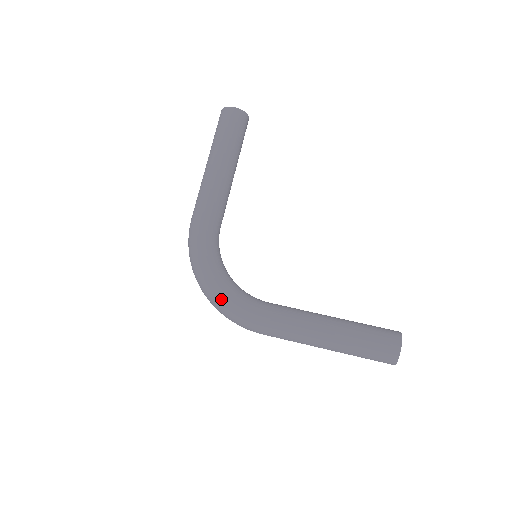
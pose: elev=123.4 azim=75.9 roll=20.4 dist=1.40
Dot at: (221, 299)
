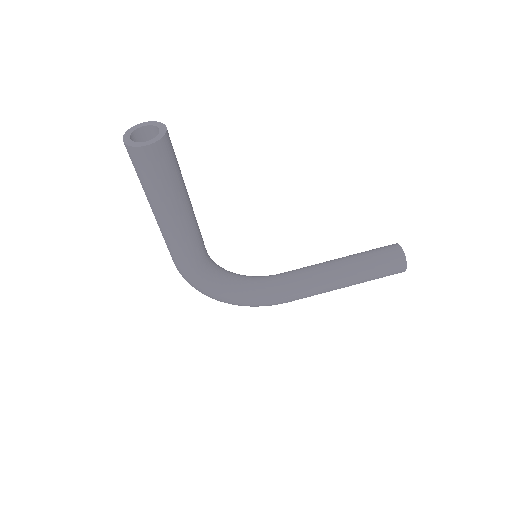
Dot at: (246, 305)
